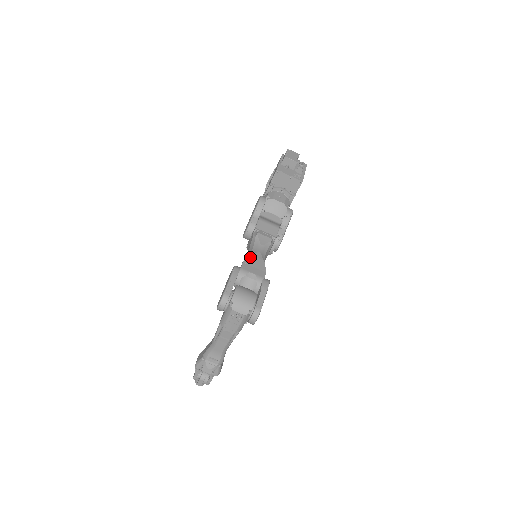
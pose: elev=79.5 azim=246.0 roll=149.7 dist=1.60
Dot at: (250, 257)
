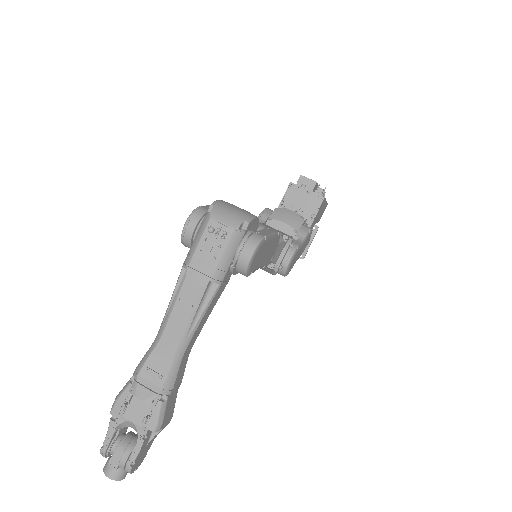
Dot at: occluded
